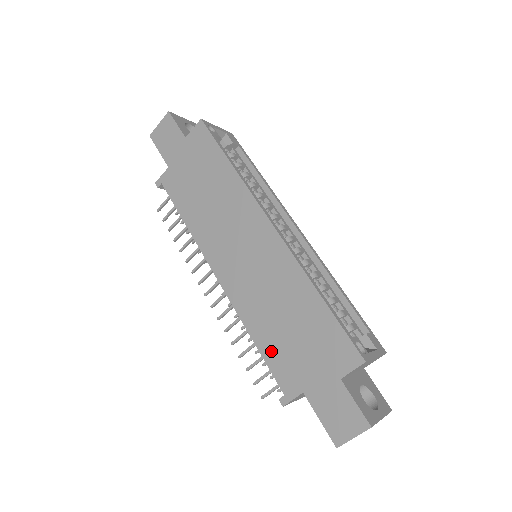
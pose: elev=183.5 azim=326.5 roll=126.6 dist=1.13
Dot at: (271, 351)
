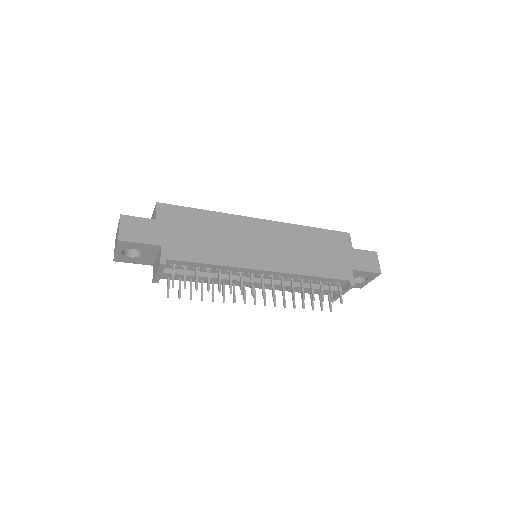
Dot at: (325, 270)
